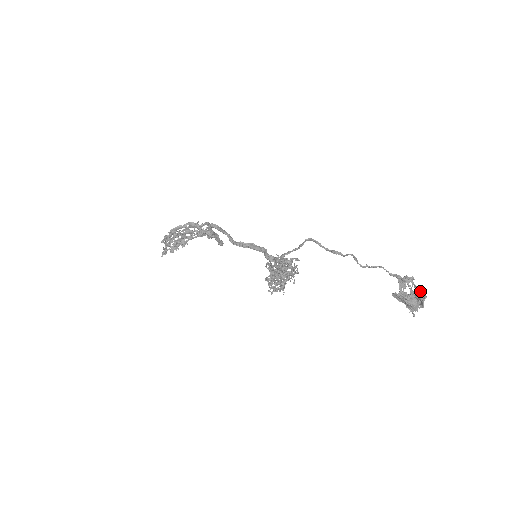
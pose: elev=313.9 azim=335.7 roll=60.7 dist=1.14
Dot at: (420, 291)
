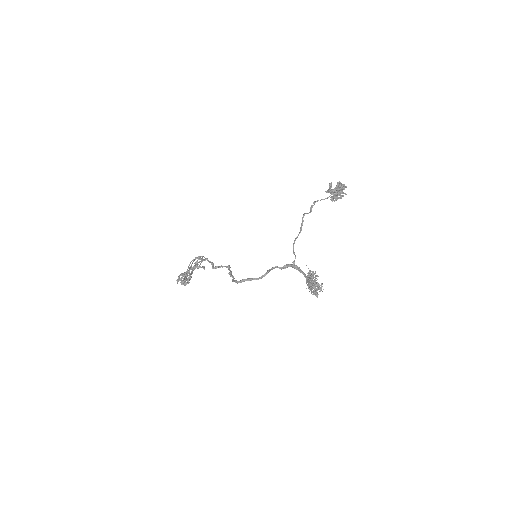
Dot at: (339, 184)
